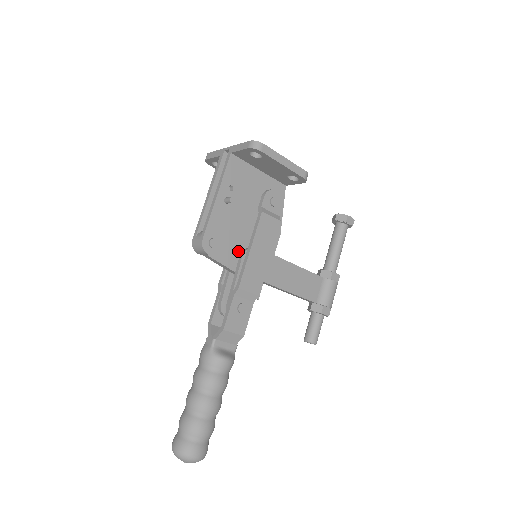
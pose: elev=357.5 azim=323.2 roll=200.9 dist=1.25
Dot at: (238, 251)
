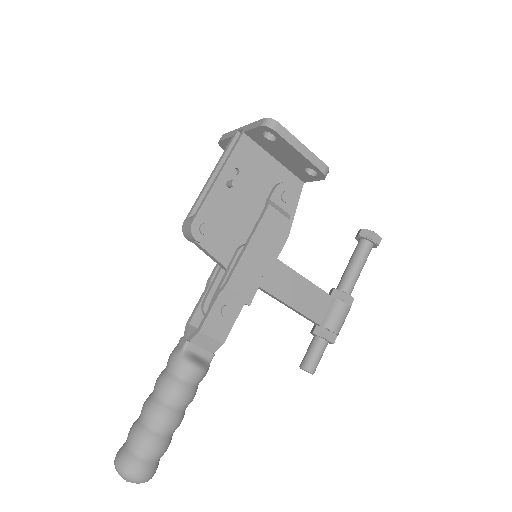
Dot at: (234, 245)
